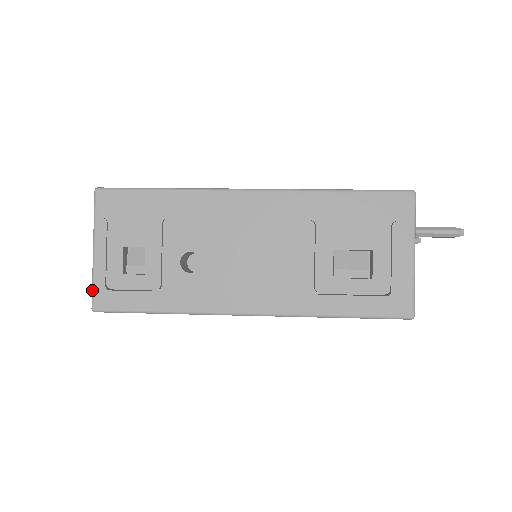
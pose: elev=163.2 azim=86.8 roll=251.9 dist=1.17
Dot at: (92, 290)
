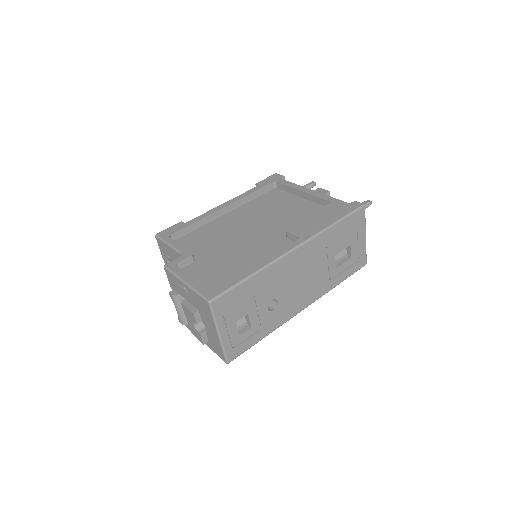
Dot at: (225, 355)
